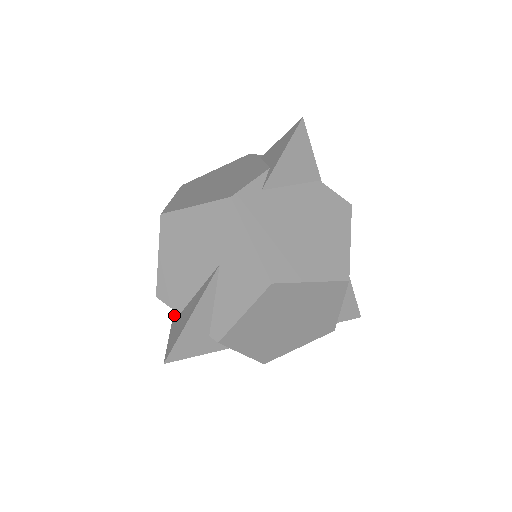
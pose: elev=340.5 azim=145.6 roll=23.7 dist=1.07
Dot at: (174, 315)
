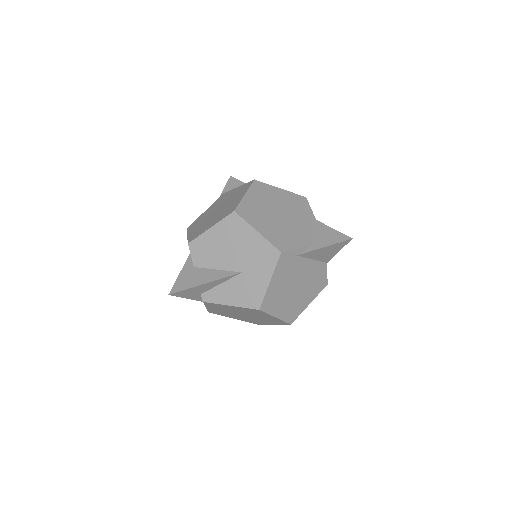
Dot at: (189, 260)
